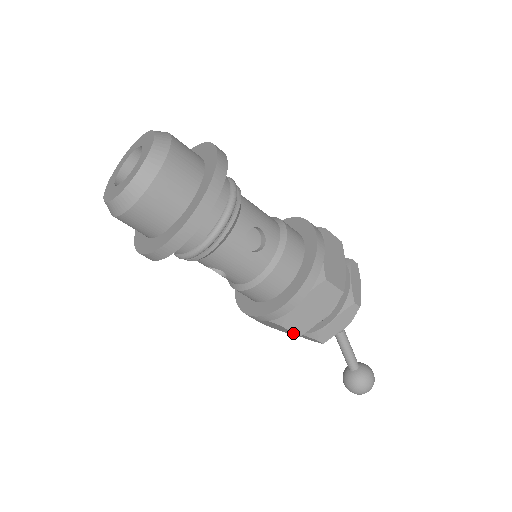
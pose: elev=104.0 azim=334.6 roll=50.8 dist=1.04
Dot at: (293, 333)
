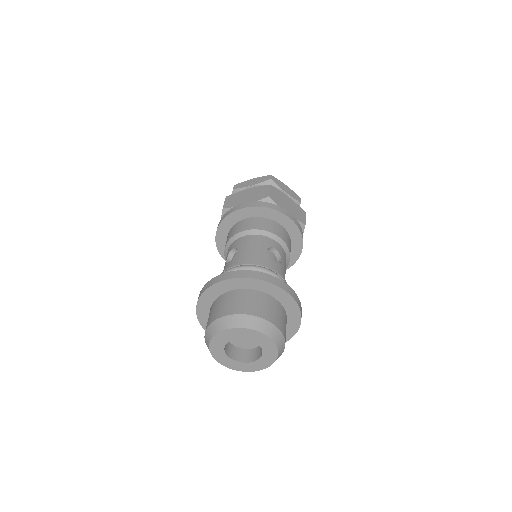
Dot at: occluded
